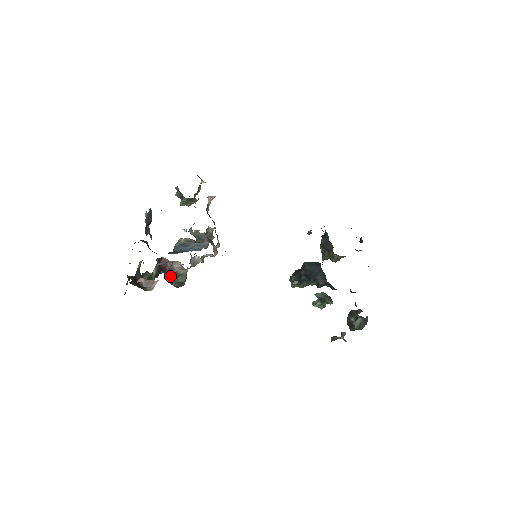
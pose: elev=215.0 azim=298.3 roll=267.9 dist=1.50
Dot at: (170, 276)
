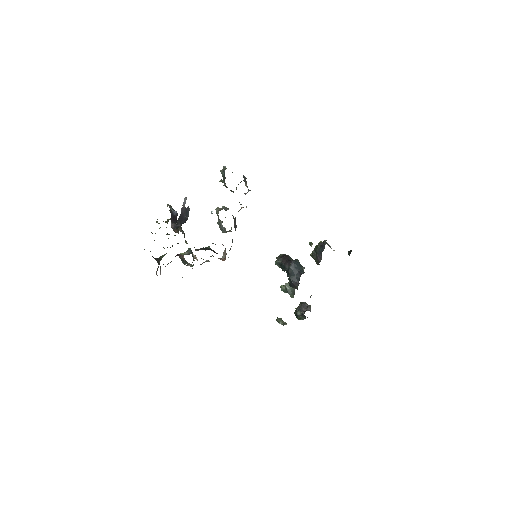
Dot at: (182, 259)
